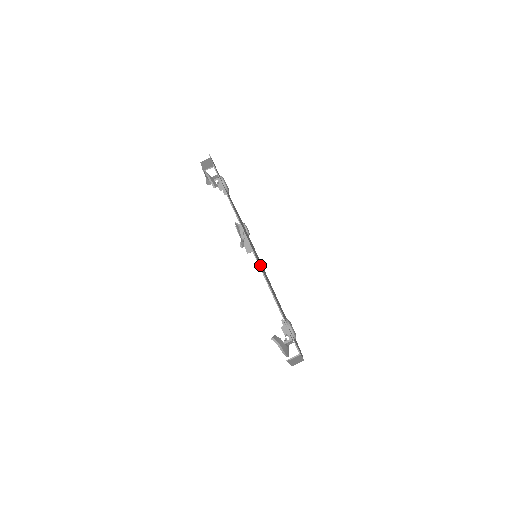
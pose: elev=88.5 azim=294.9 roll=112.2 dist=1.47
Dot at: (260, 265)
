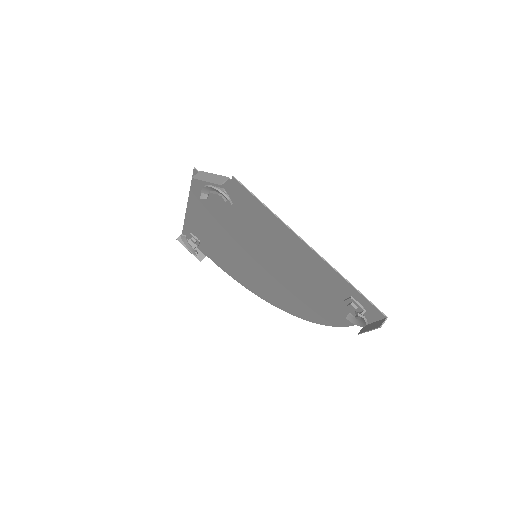
Dot at: (303, 258)
